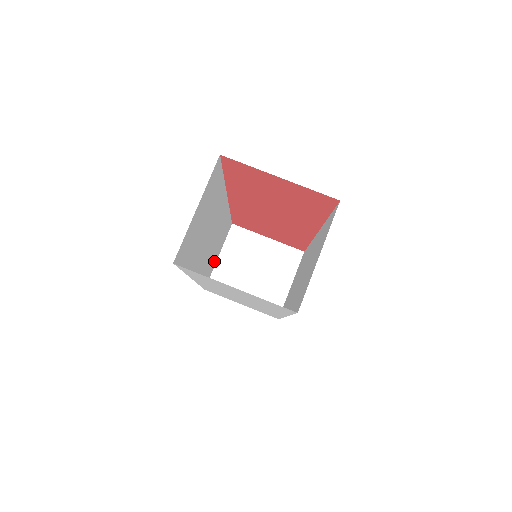
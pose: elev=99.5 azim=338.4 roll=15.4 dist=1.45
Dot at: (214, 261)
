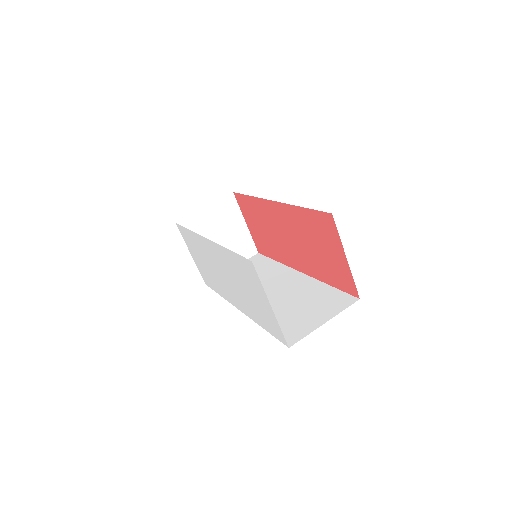
Dot at: occluded
